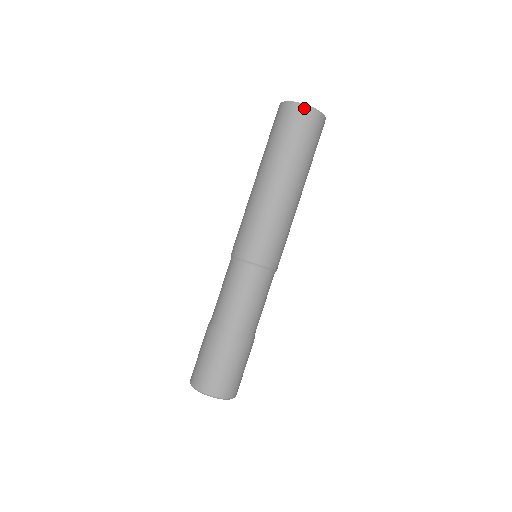
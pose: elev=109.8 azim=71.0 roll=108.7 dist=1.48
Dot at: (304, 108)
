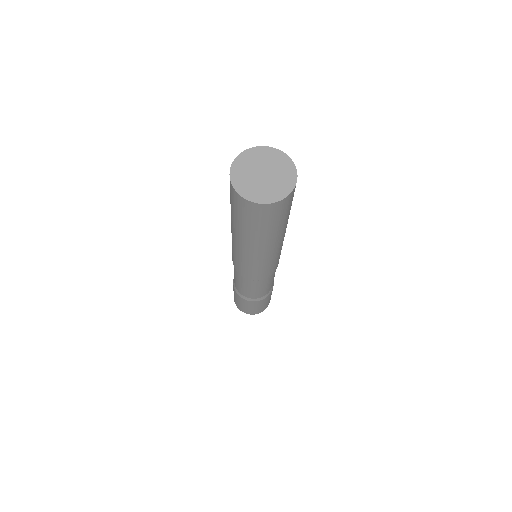
Dot at: (266, 207)
